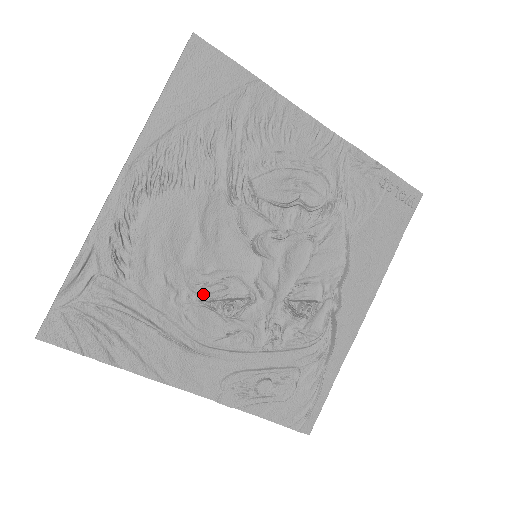
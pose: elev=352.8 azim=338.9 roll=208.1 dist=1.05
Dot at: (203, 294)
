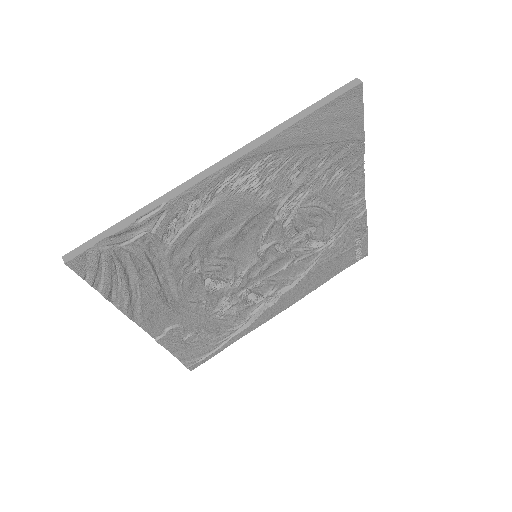
Dot at: (206, 270)
